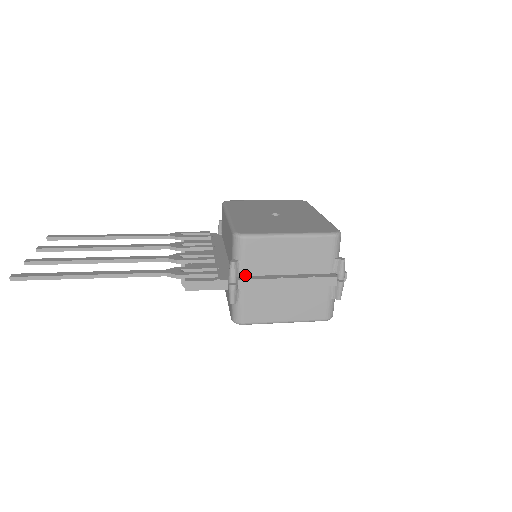
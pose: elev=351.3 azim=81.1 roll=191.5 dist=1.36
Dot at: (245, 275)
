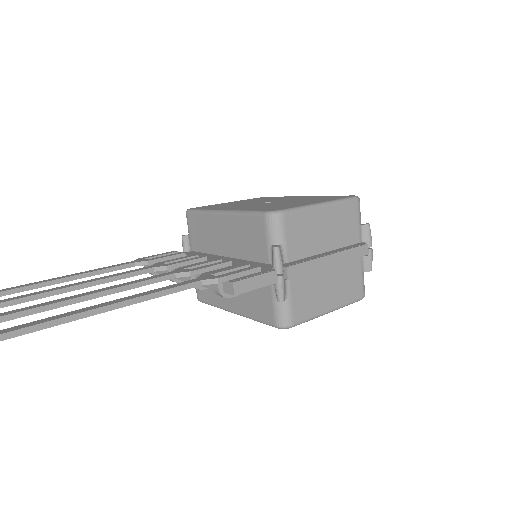
Dot at: (289, 261)
